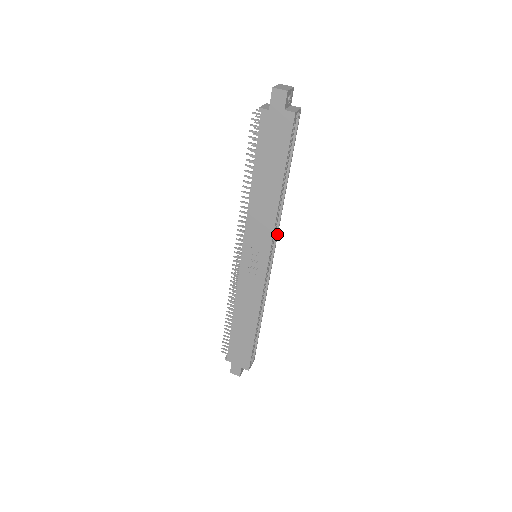
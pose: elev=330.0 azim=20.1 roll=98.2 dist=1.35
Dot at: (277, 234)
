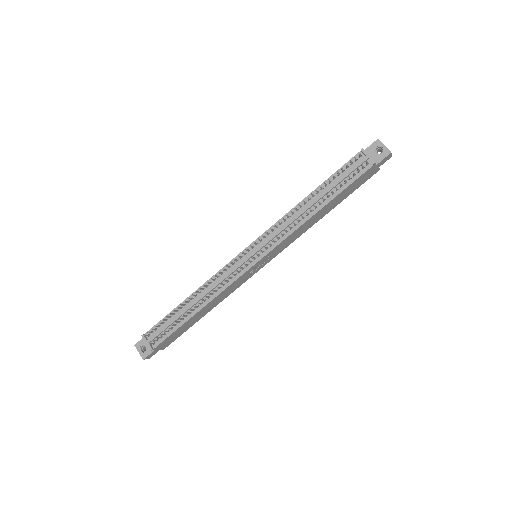
Dot at: occluded
